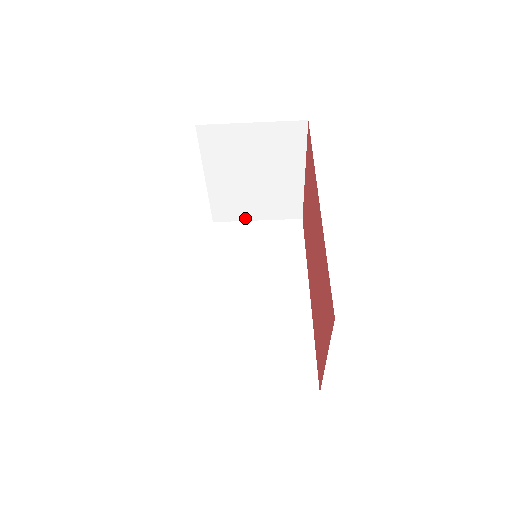
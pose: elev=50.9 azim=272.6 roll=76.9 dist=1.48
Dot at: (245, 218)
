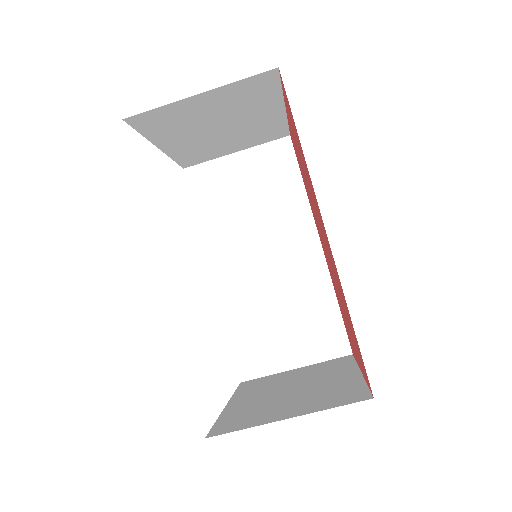
Dot at: (220, 155)
